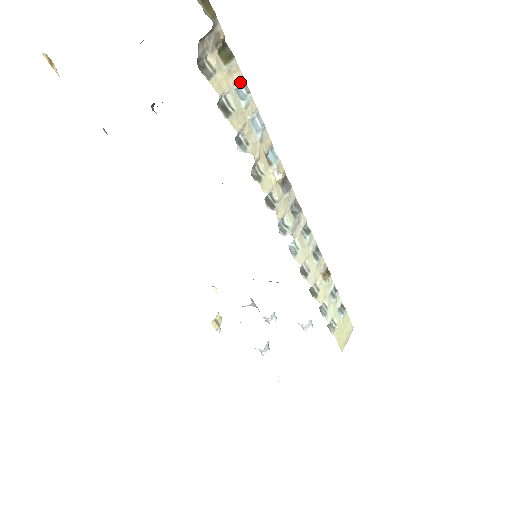
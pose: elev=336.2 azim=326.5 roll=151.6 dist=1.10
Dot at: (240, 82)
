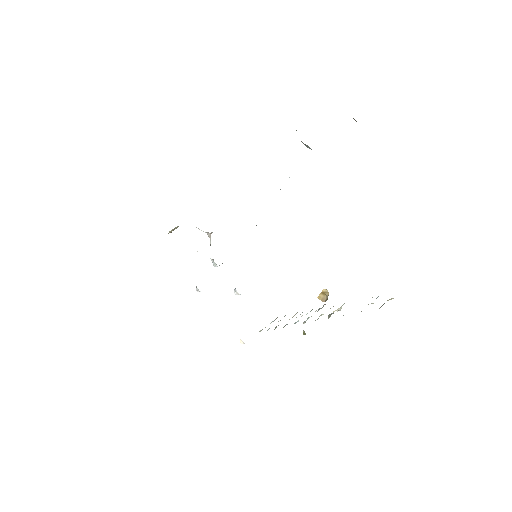
Dot at: occluded
